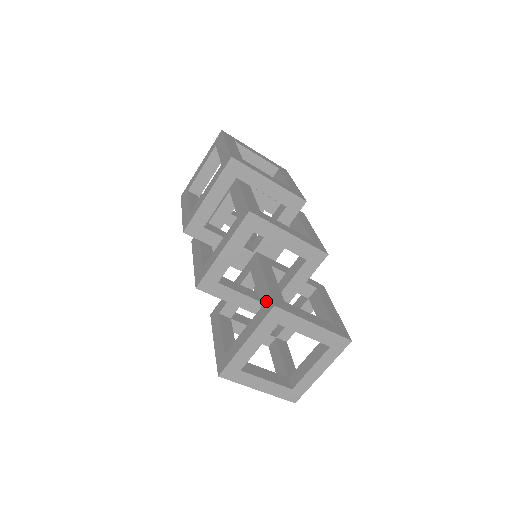
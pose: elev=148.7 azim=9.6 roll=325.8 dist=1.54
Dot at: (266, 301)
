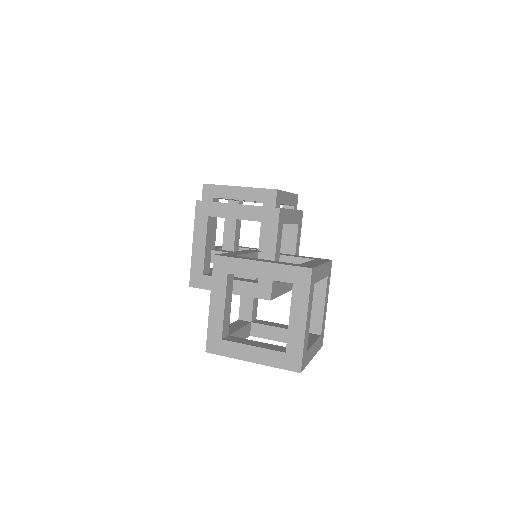
Dot at: occluded
